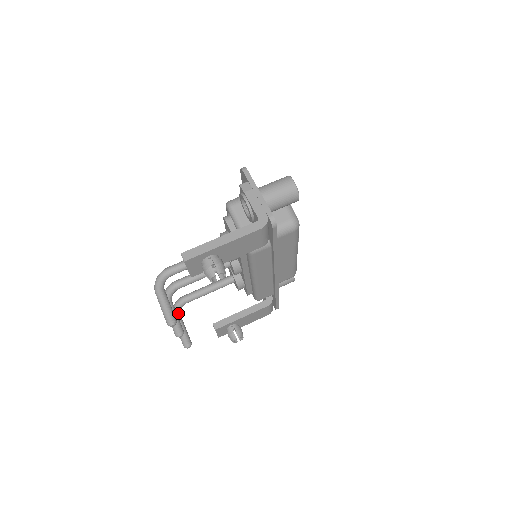
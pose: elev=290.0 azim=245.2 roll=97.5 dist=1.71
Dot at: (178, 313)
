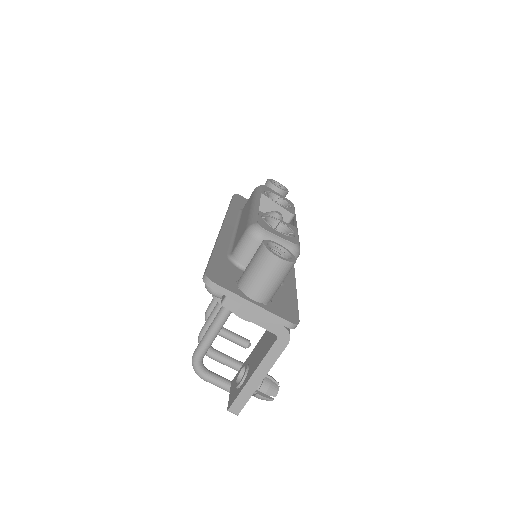
Dot at: occluded
